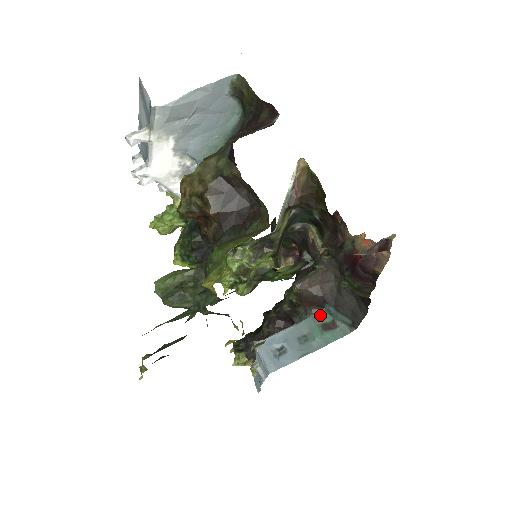
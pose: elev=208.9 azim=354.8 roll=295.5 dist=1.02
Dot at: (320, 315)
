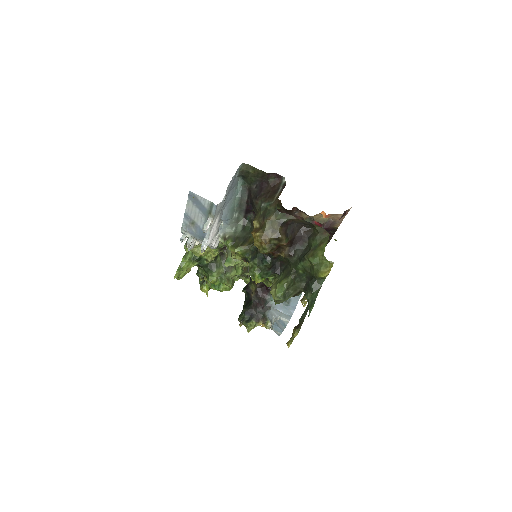
Dot at: occluded
